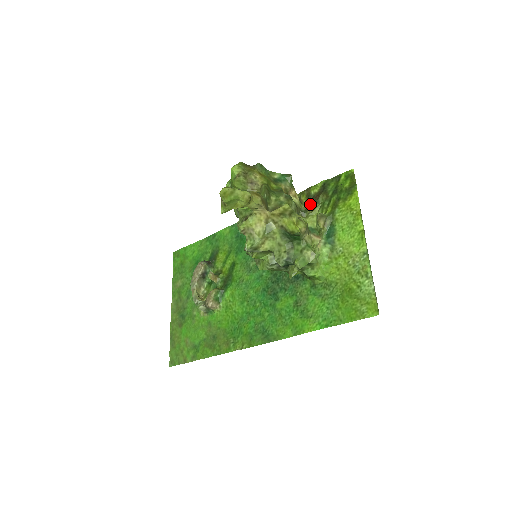
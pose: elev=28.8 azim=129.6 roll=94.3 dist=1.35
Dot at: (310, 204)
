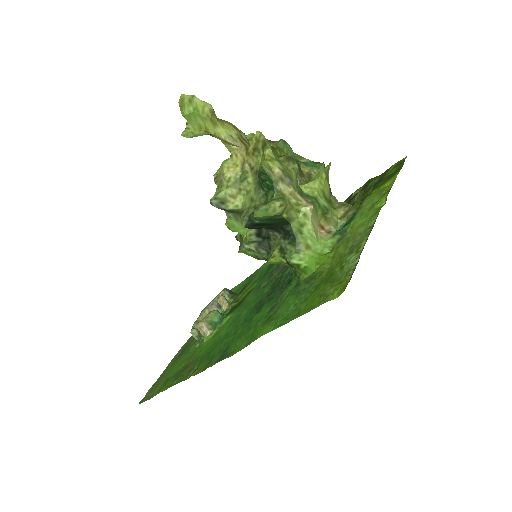
Dot at: occluded
